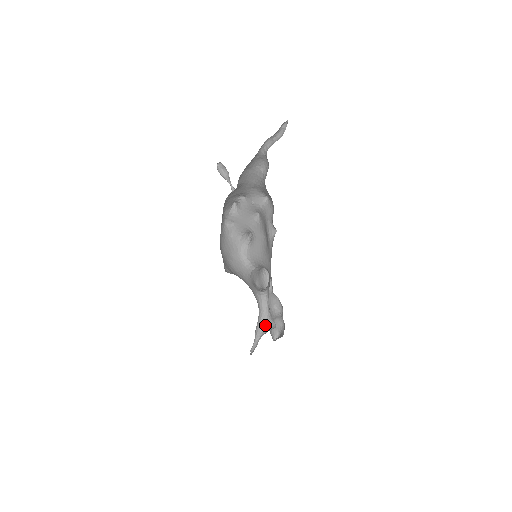
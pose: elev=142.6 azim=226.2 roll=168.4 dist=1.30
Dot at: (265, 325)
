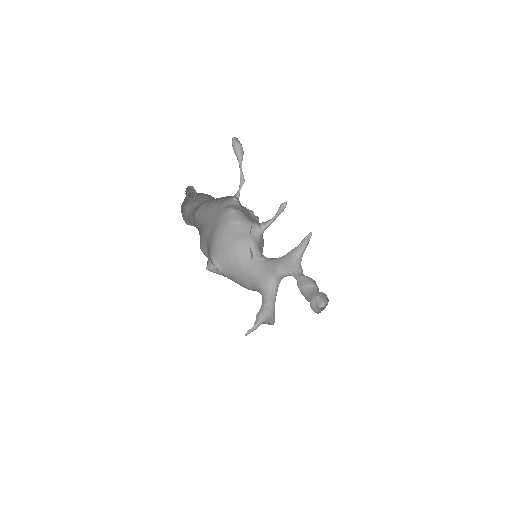
Dot at: (270, 314)
